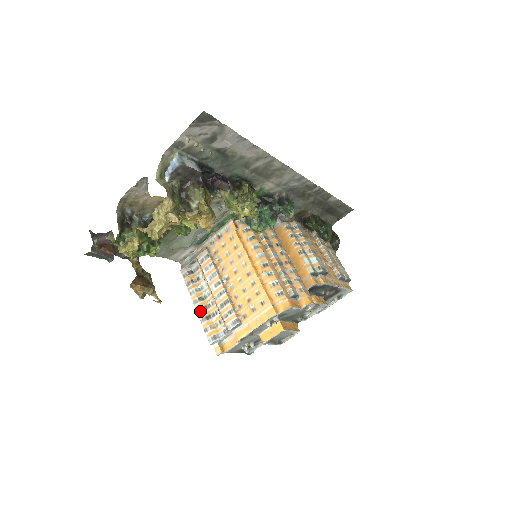
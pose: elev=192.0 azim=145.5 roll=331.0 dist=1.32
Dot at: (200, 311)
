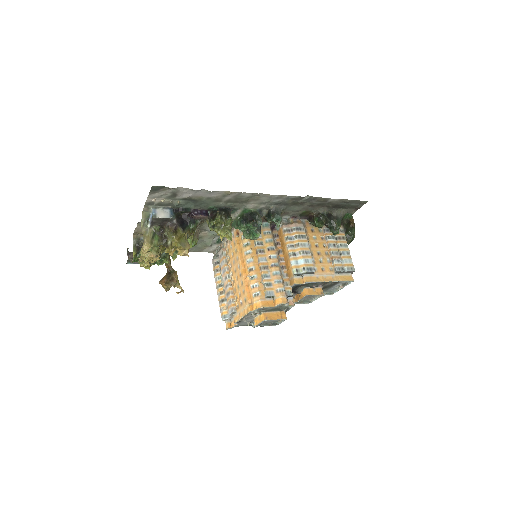
Dot at: (219, 295)
